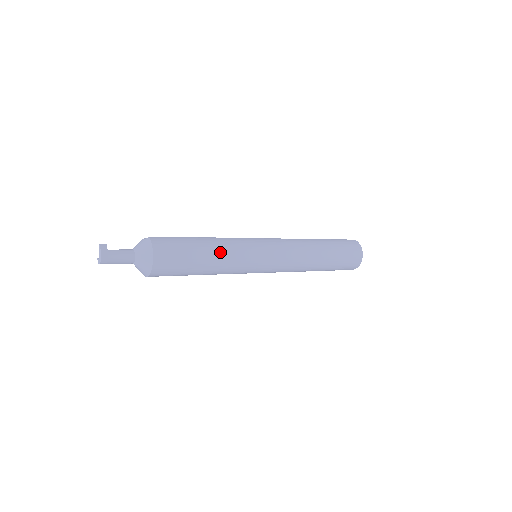
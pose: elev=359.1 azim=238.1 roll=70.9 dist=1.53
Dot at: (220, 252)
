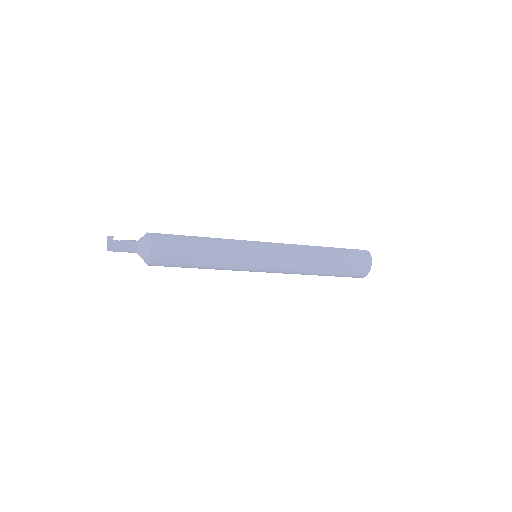
Dot at: (215, 254)
